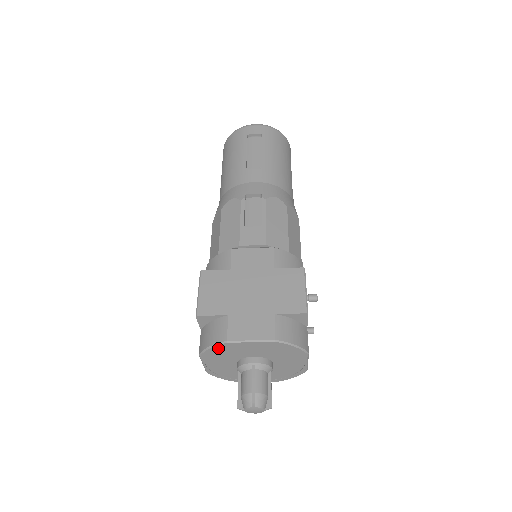
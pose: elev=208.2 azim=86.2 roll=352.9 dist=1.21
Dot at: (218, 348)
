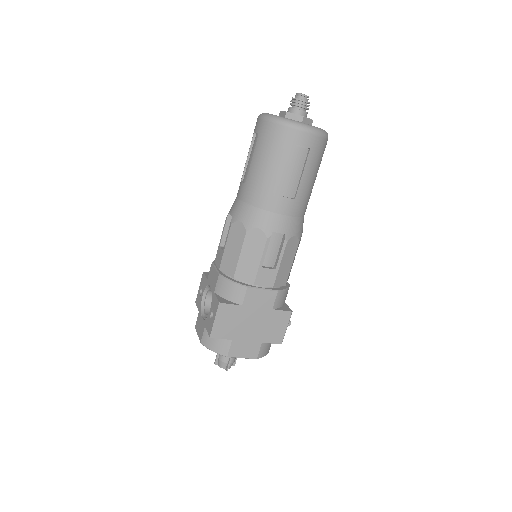
Dot at: (218, 352)
